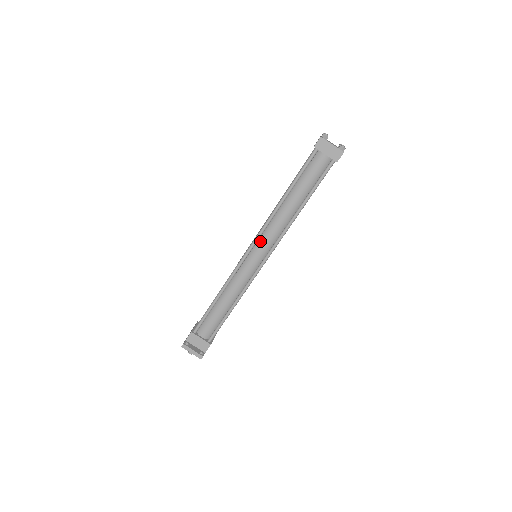
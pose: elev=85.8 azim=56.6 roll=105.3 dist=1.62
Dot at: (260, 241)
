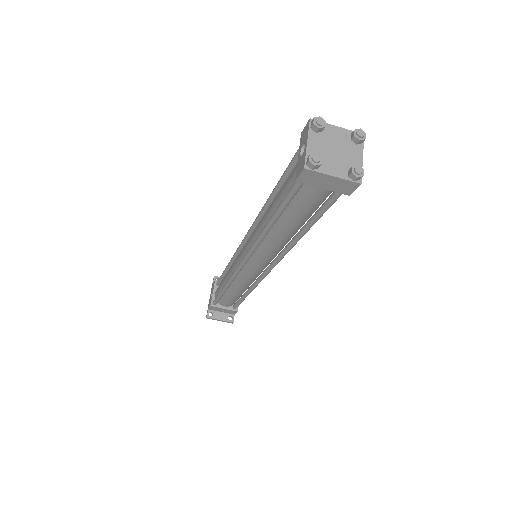
Dot at: (253, 258)
